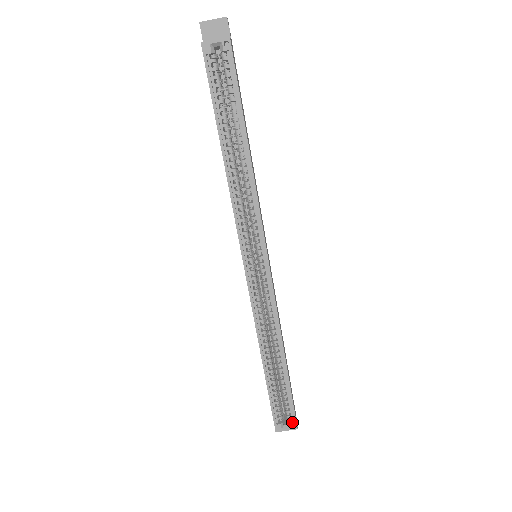
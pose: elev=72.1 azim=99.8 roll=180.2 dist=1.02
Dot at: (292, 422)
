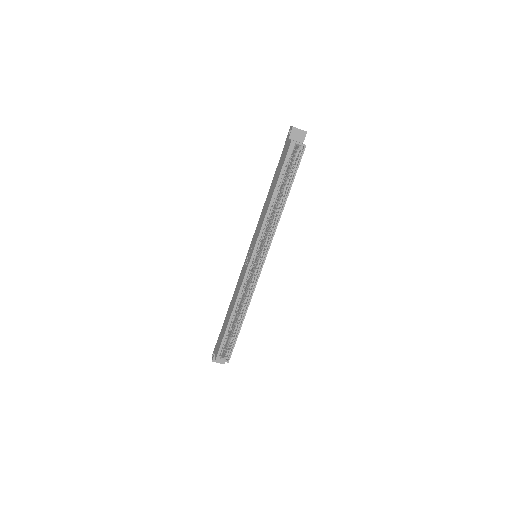
Dot at: (228, 357)
